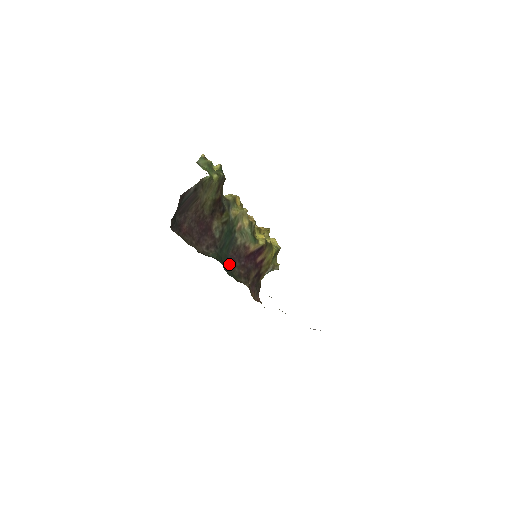
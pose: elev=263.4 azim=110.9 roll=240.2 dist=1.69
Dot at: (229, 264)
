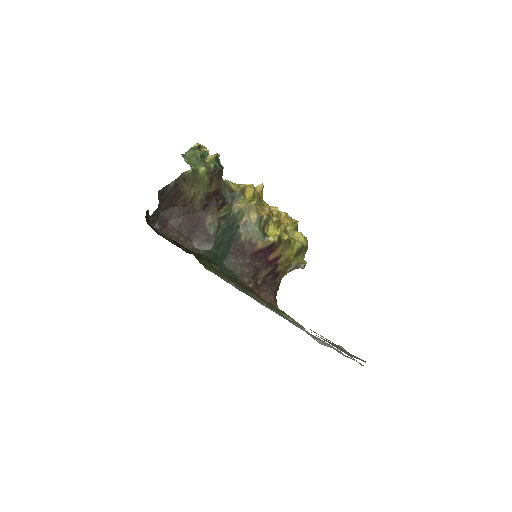
Dot at: (229, 262)
